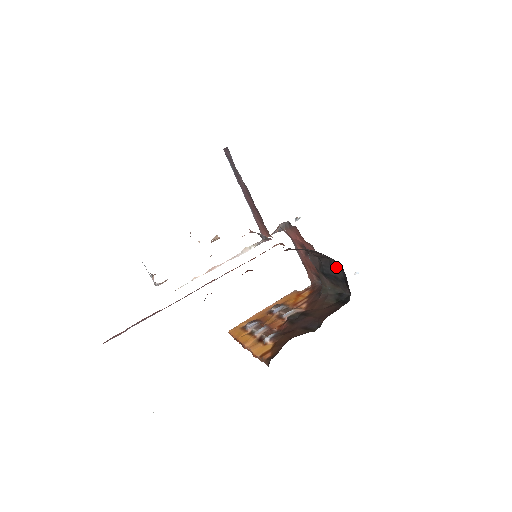
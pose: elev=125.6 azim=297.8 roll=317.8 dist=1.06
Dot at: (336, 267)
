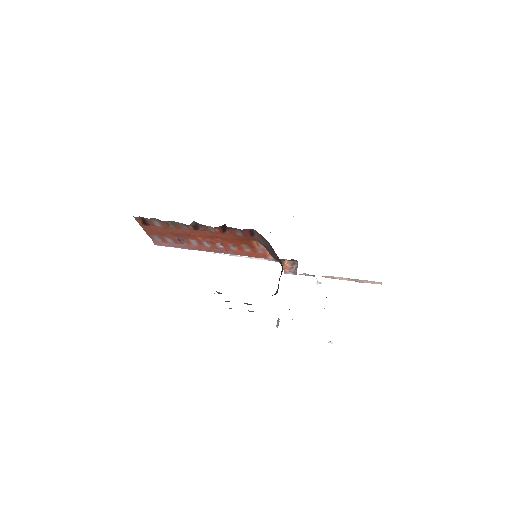
Dot at: occluded
